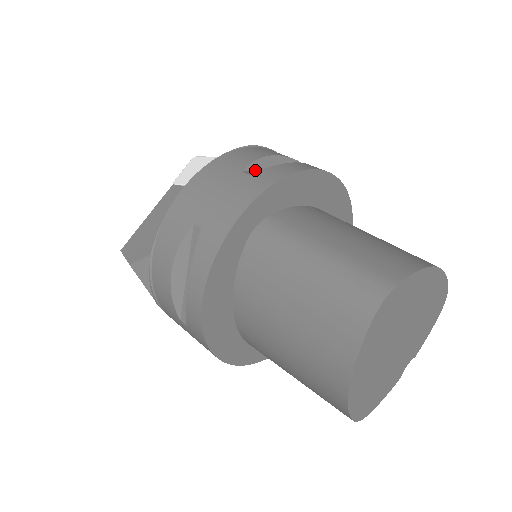
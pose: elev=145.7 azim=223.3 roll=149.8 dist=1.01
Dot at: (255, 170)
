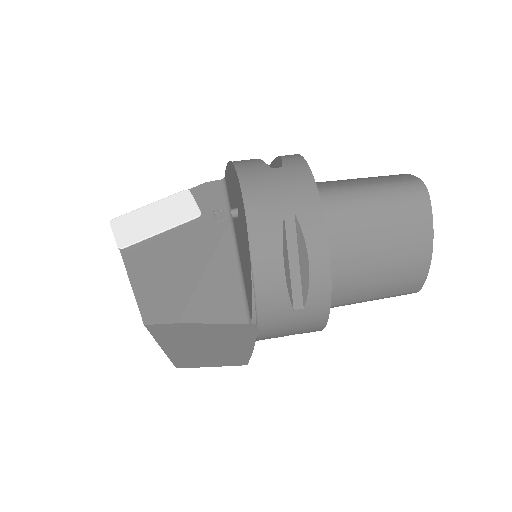
Dot at: occluded
